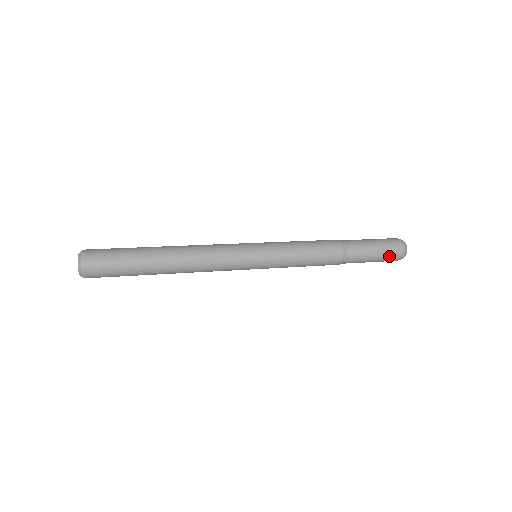
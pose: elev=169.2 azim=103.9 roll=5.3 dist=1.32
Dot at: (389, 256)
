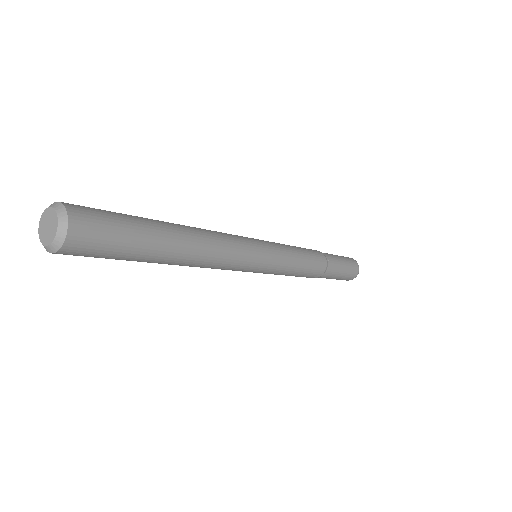
Dot at: (348, 276)
